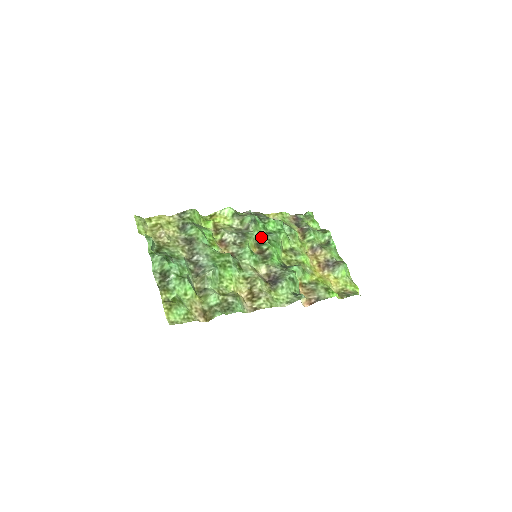
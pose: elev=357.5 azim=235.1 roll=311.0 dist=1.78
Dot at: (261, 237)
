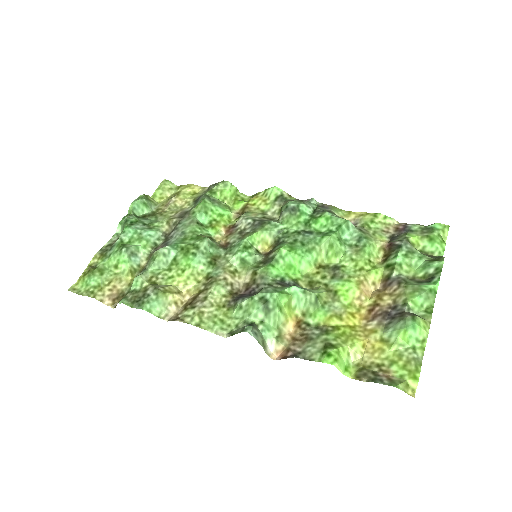
Dot at: (287, 234)
